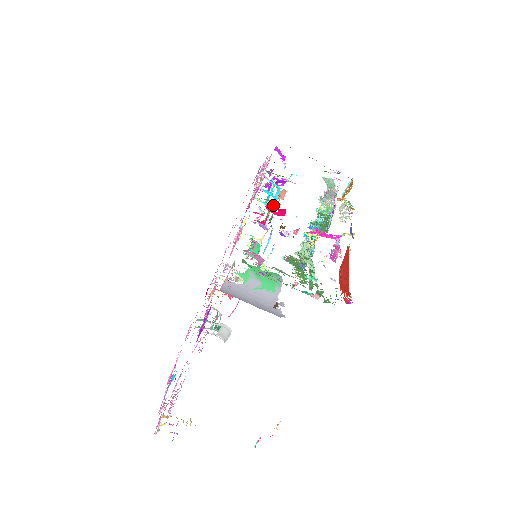
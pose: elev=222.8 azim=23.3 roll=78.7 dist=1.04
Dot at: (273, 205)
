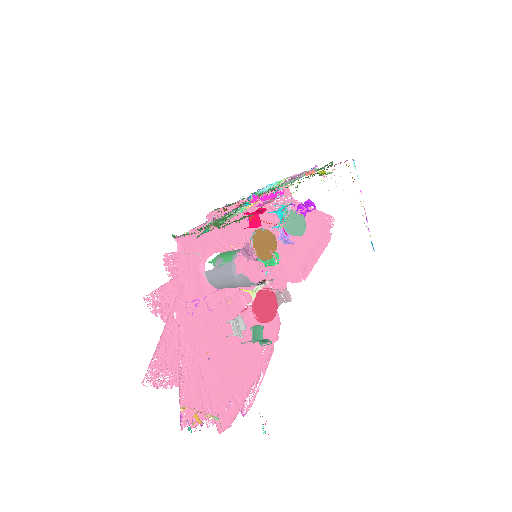
Dot at: (232, 204)
